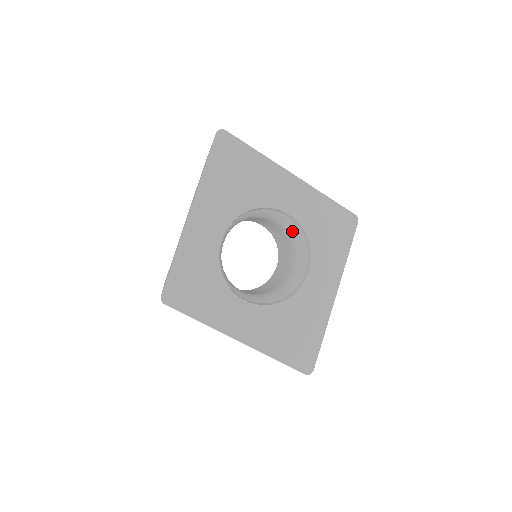
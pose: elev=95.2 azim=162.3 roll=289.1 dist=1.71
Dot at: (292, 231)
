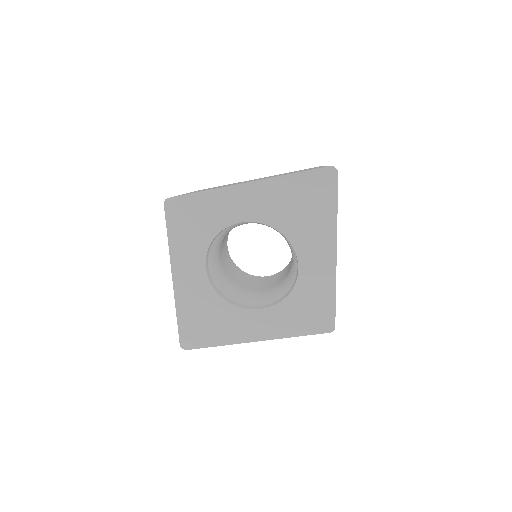
Dot at: (291, 277)
